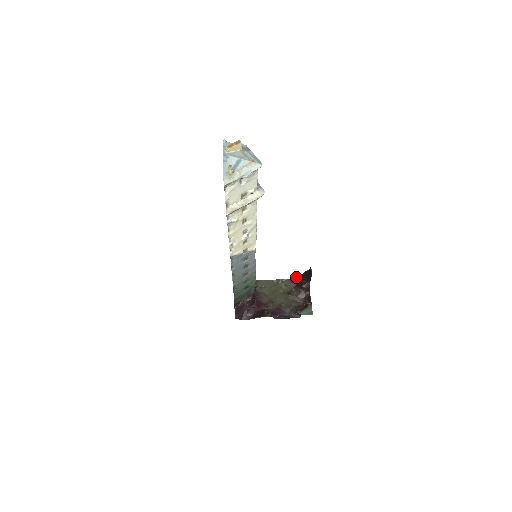
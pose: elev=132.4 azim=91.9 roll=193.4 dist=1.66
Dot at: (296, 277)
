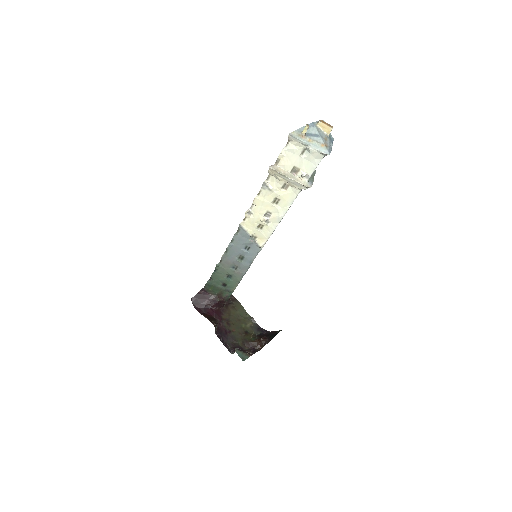
Dot at: occluded
